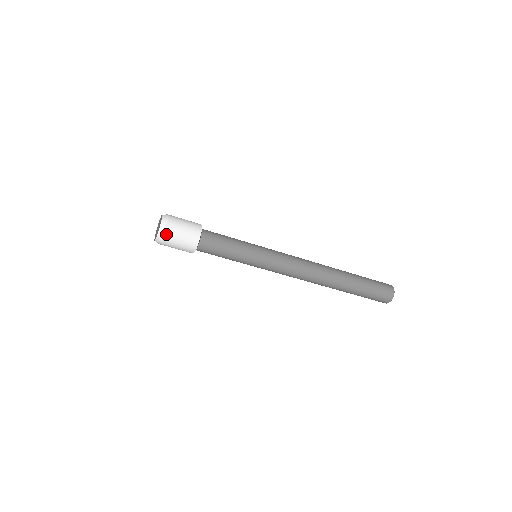
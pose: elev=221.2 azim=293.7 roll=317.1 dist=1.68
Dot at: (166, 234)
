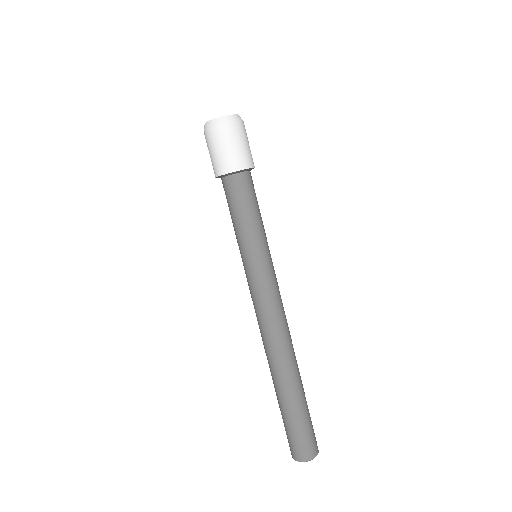
Dot at: (244, 125)
